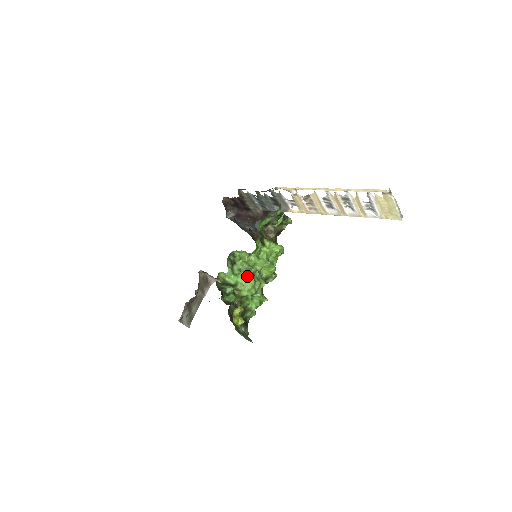
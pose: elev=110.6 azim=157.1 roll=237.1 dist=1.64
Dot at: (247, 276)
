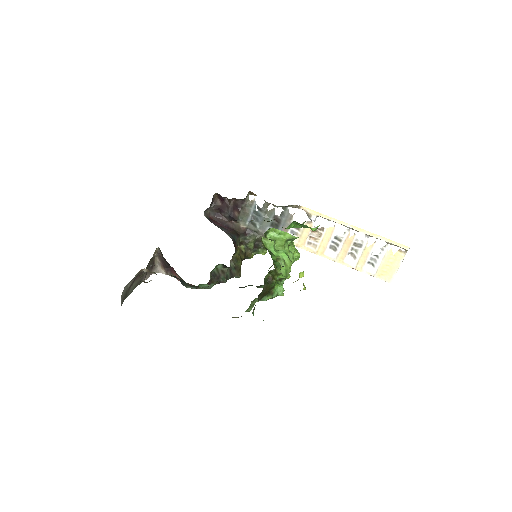
Dot at: (288, 256)
